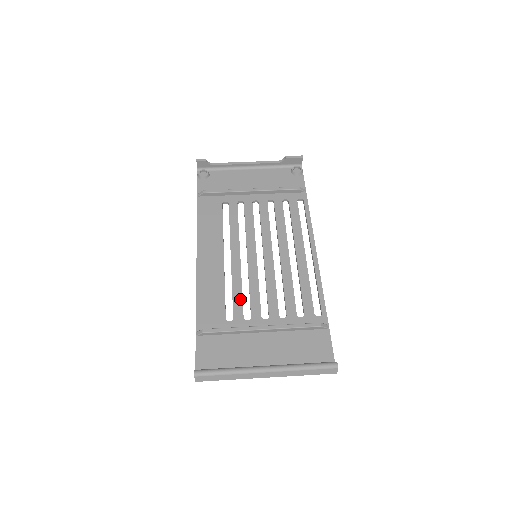
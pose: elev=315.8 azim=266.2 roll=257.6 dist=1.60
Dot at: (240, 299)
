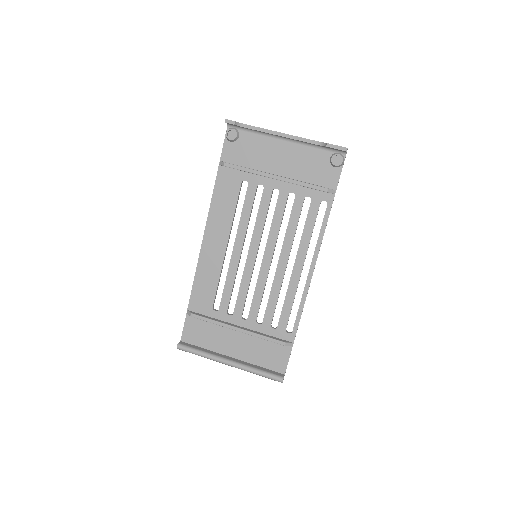
Dot at: (229, 295)
